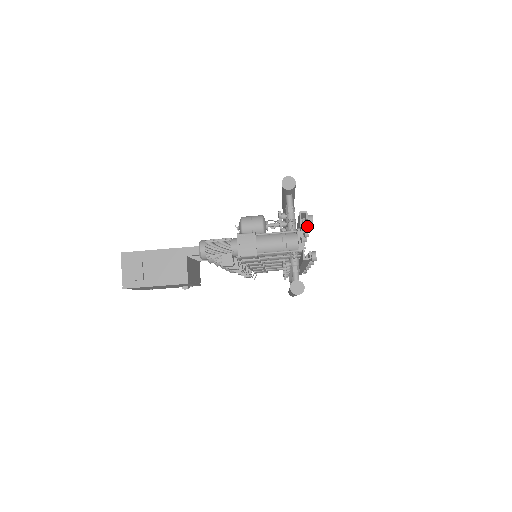
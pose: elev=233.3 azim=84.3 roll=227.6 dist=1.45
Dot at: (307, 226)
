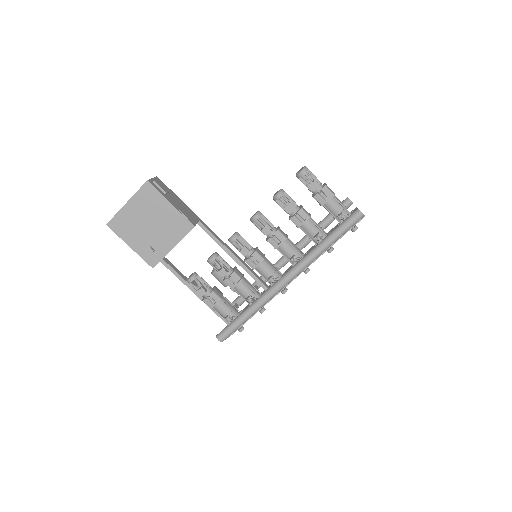
Dot at: occluded
